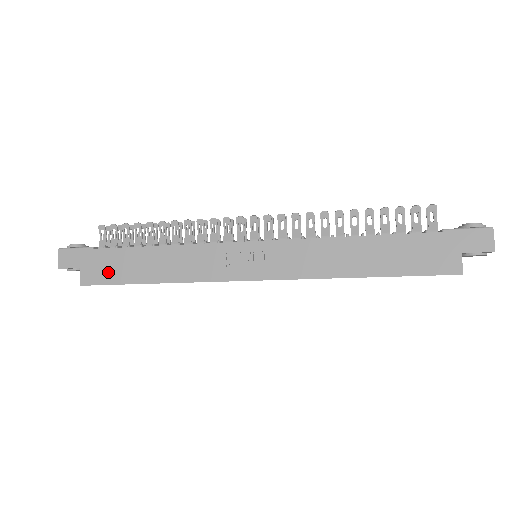
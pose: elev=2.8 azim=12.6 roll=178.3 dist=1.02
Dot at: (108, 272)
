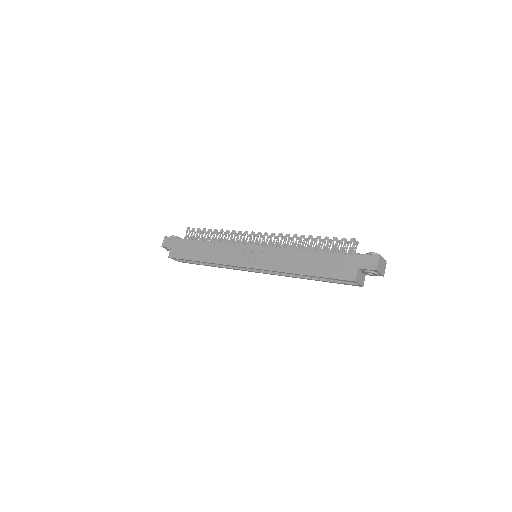
Dot at: (182, 252)
